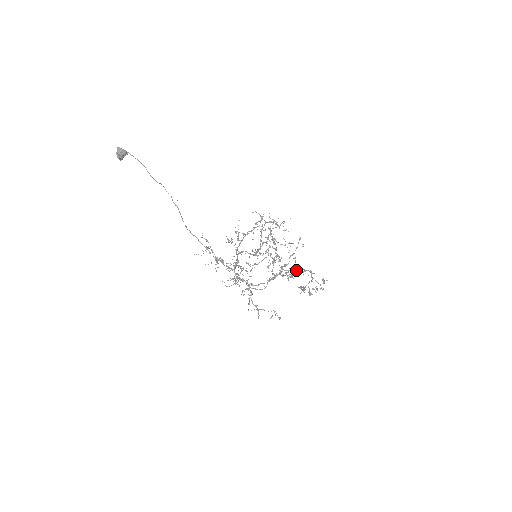
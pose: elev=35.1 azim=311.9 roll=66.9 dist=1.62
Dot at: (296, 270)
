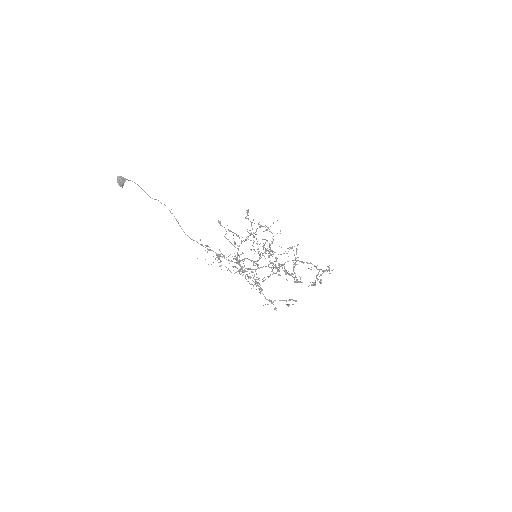
Dot at: (298, 260)
